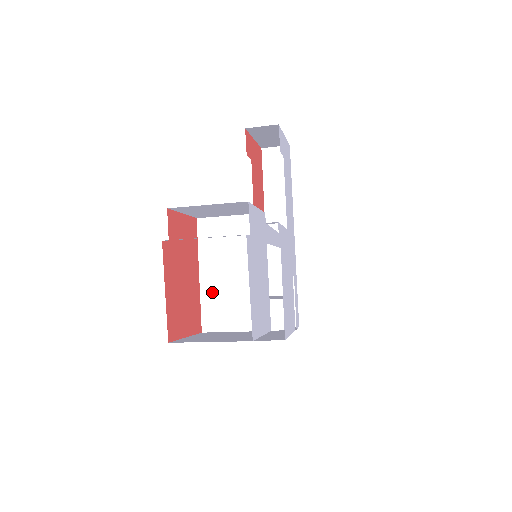
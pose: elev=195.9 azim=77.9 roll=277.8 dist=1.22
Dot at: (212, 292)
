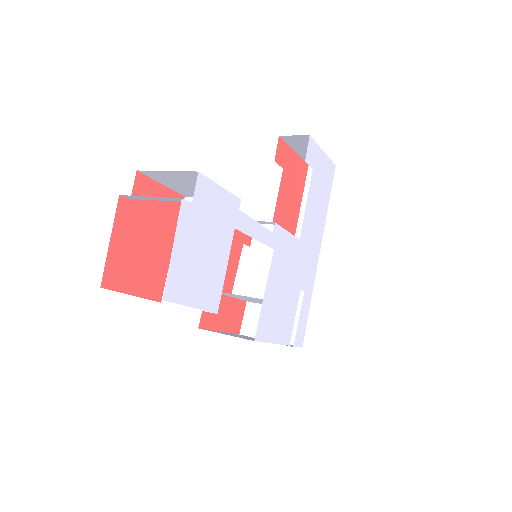
Dot at: occluded
